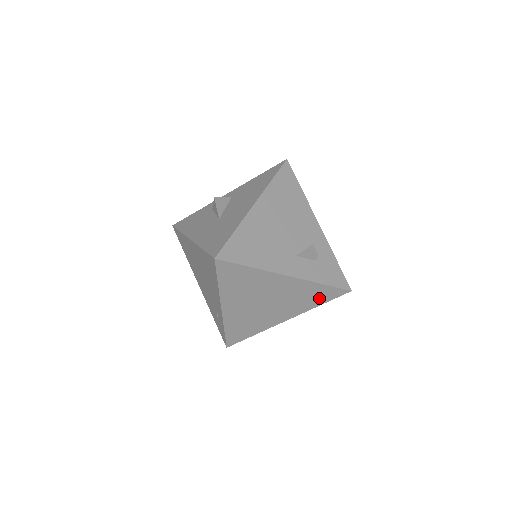
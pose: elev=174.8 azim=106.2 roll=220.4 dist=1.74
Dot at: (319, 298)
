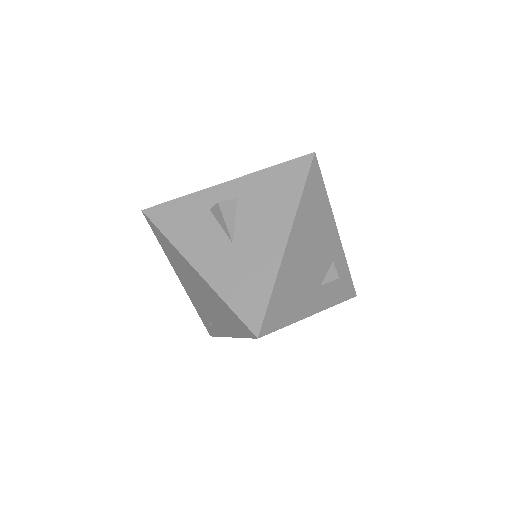
Dot at: occluded
